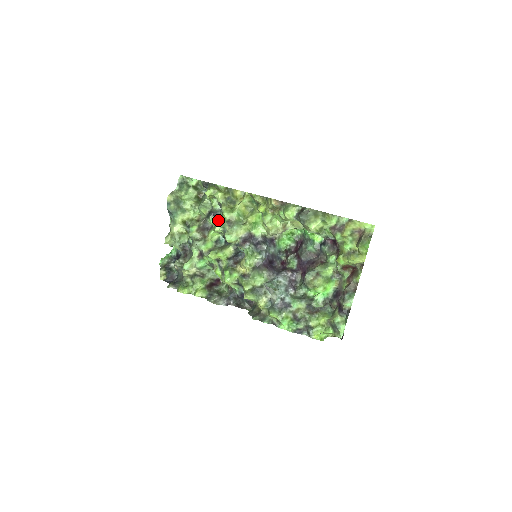
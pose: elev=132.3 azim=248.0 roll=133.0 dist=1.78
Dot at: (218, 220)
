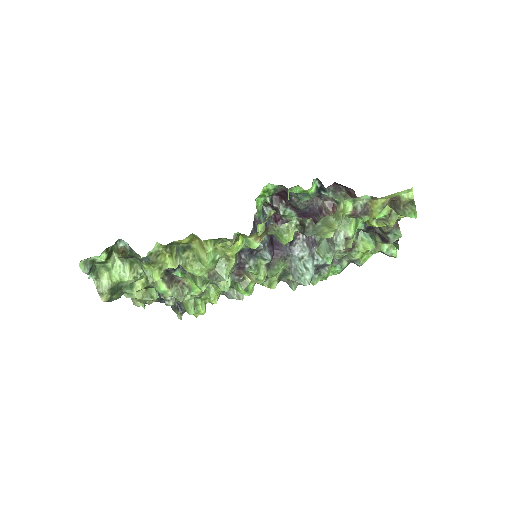
Dot at: occluded
